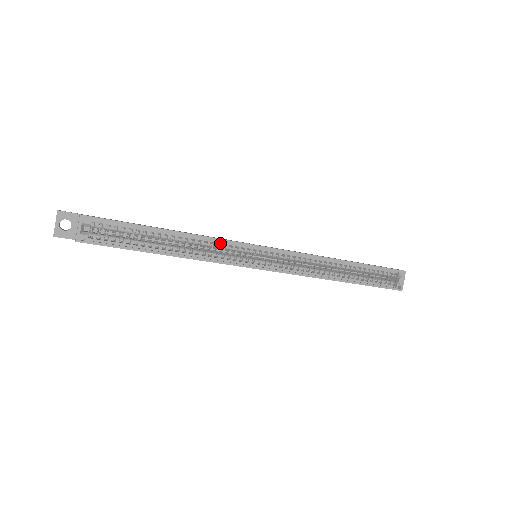
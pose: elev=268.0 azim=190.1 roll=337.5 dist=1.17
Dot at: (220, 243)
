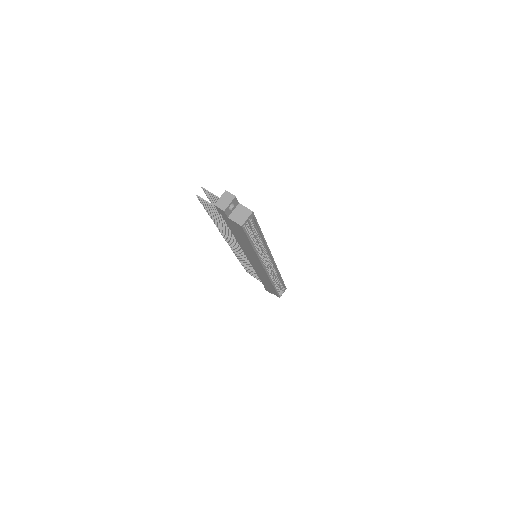
Dot at: (266, 249)
